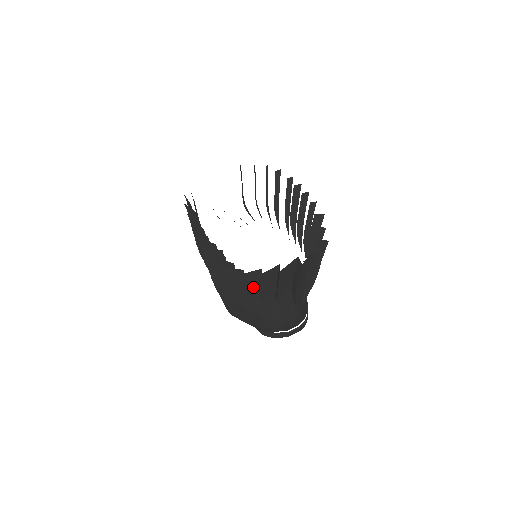
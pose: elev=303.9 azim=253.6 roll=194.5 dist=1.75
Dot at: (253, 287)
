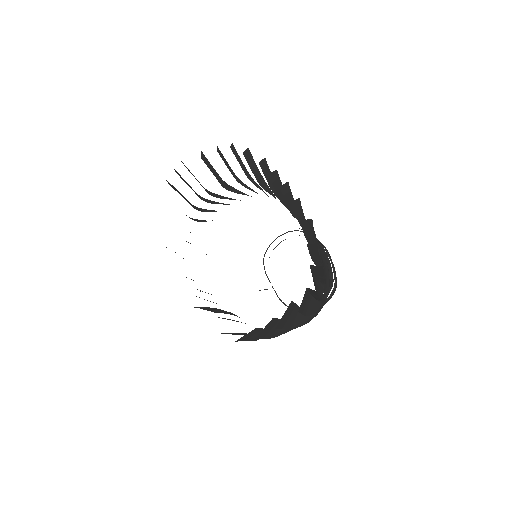
Dot at: (256, 333)
